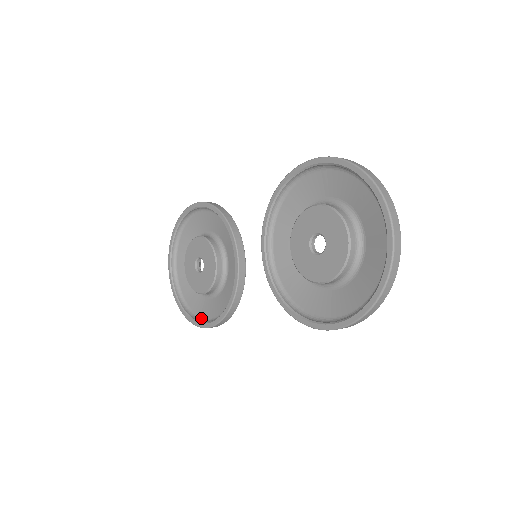
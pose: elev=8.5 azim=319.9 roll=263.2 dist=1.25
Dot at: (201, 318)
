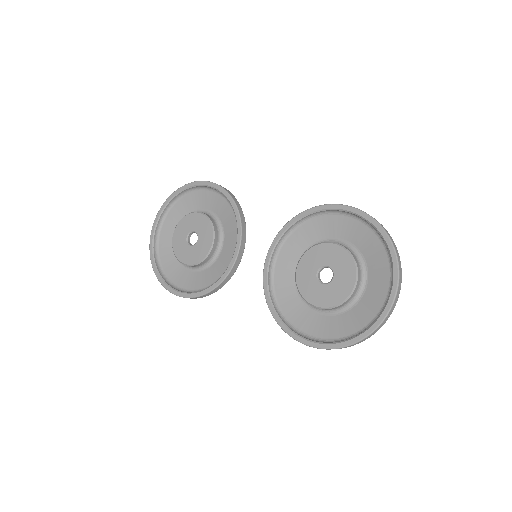
Dot at: (174, 284)
